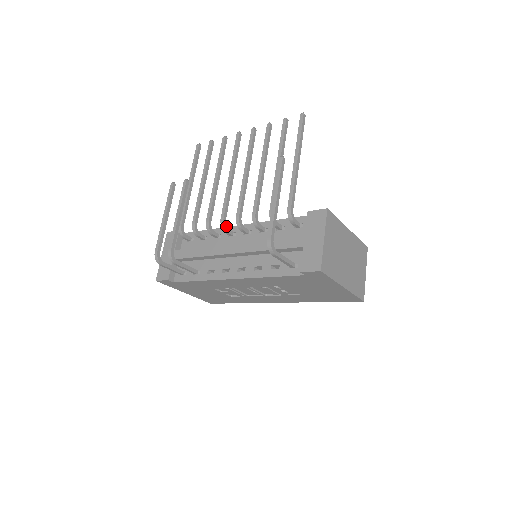
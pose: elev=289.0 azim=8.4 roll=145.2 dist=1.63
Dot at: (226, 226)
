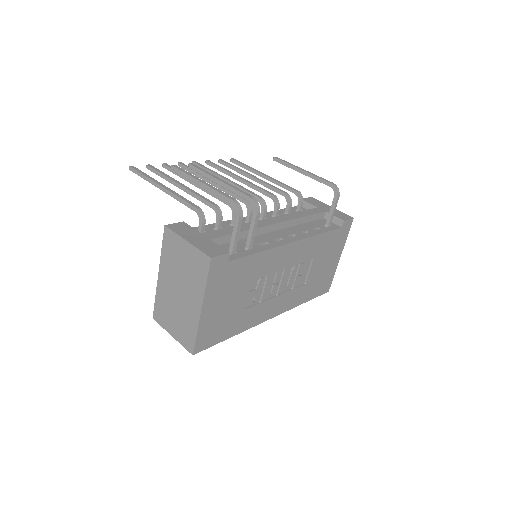
Dot at: (250, 207)
